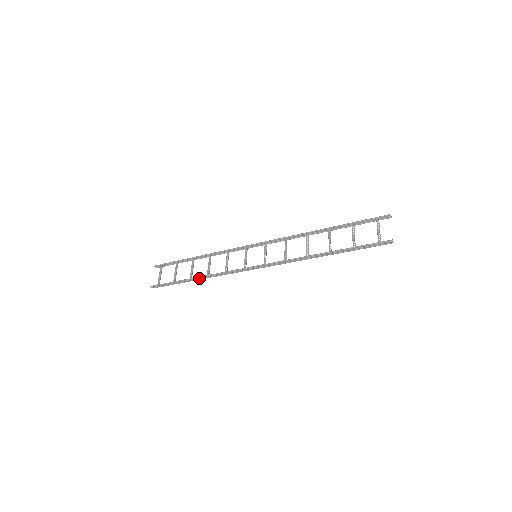
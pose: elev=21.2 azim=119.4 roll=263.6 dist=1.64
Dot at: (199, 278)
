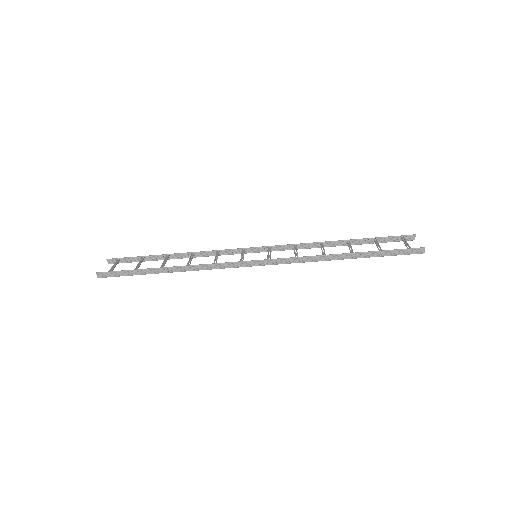
Dot at: (174, 269)
